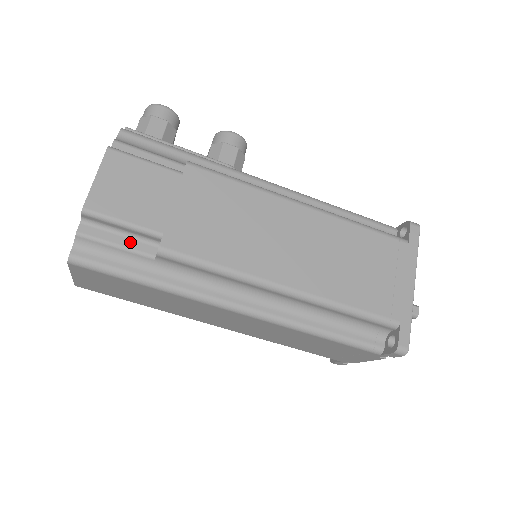
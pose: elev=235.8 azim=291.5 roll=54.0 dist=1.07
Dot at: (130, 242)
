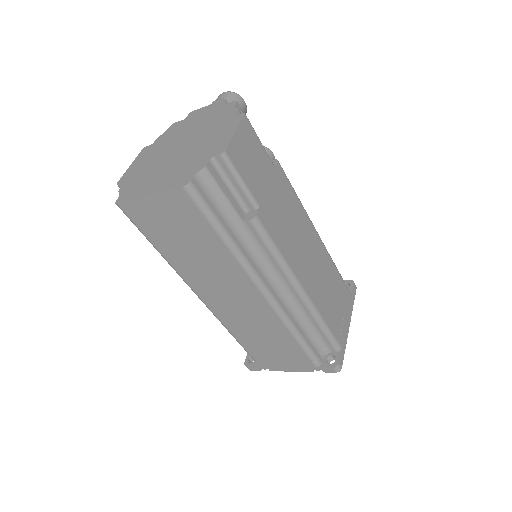
Dot at: (232, 198)
